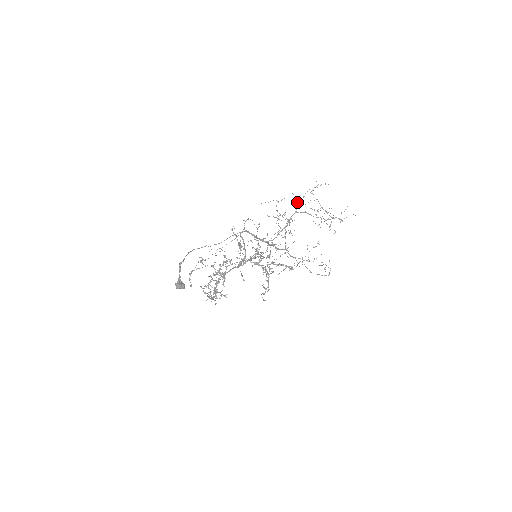
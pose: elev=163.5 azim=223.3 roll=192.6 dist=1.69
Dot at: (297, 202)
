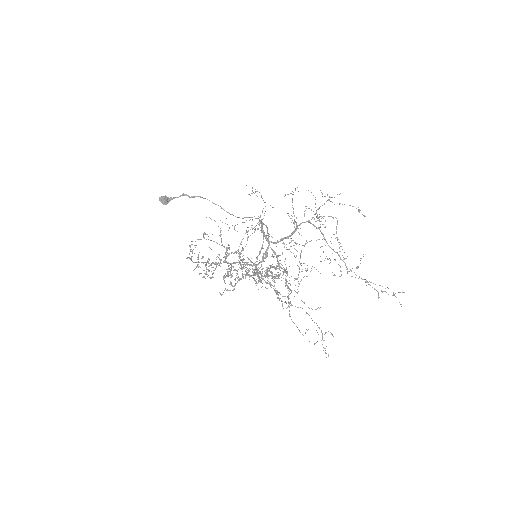
Dot at: occluded
